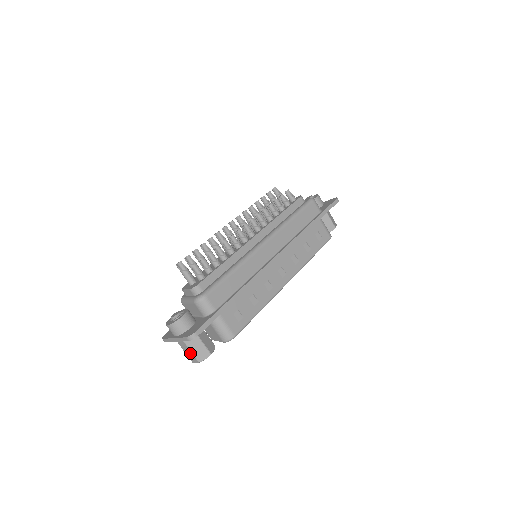
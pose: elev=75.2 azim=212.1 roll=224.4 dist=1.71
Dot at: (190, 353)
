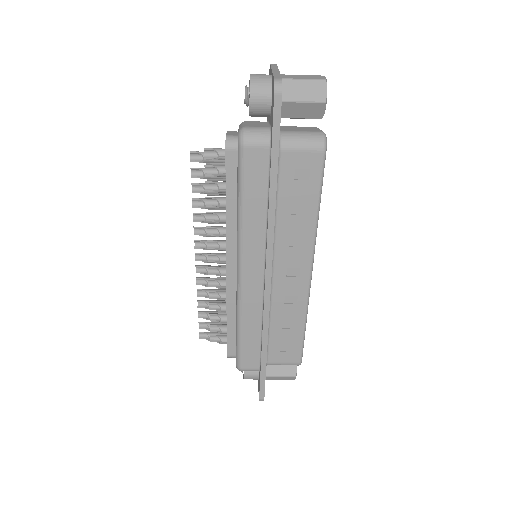
Dot at: occluded
